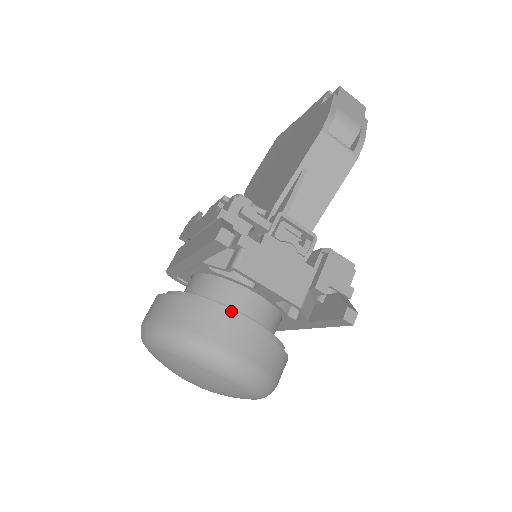
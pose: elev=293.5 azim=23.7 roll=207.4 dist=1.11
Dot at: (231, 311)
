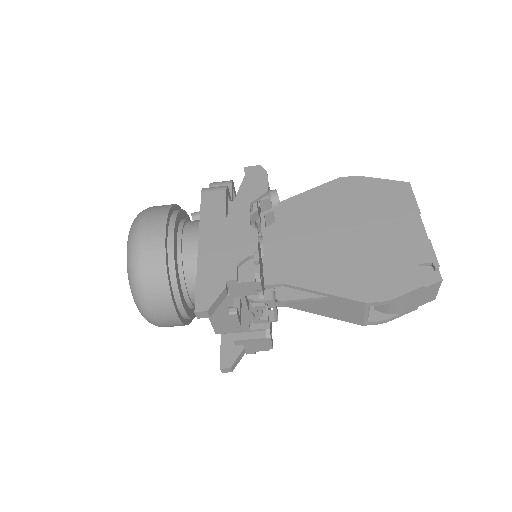
Dot at: (180, 300)
